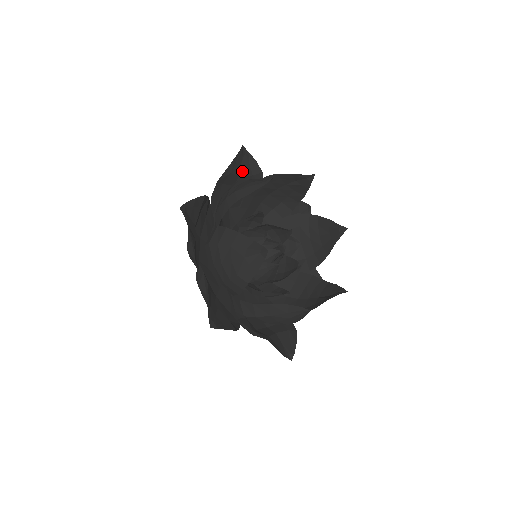
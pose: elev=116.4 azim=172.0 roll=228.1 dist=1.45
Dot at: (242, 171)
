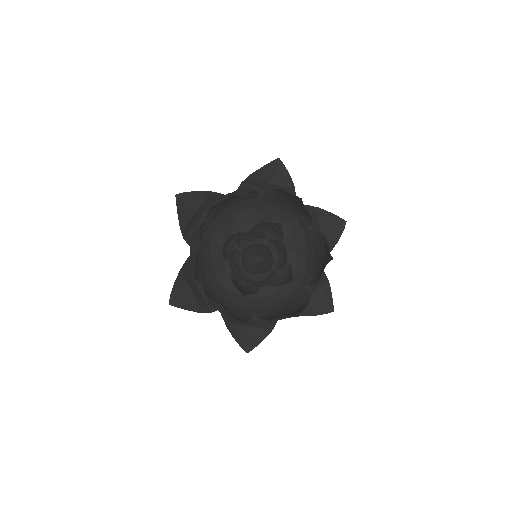
Dot at: (194, 207)
